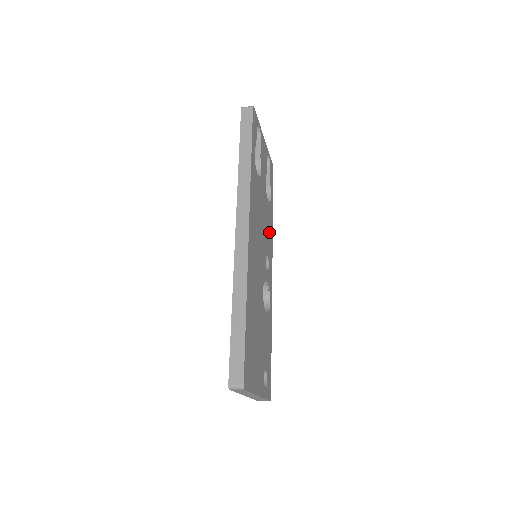
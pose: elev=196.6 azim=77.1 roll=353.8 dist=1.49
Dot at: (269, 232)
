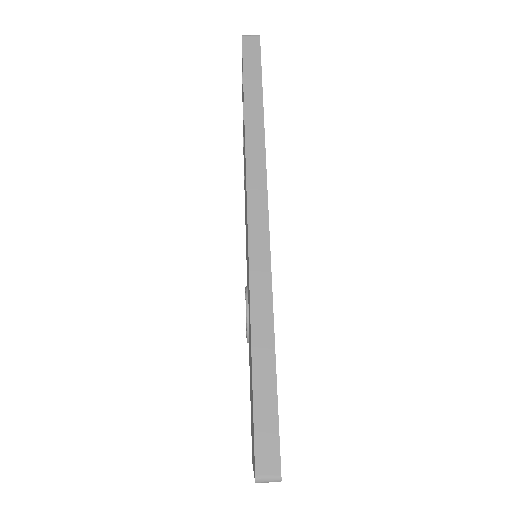
Dot at: occluded
